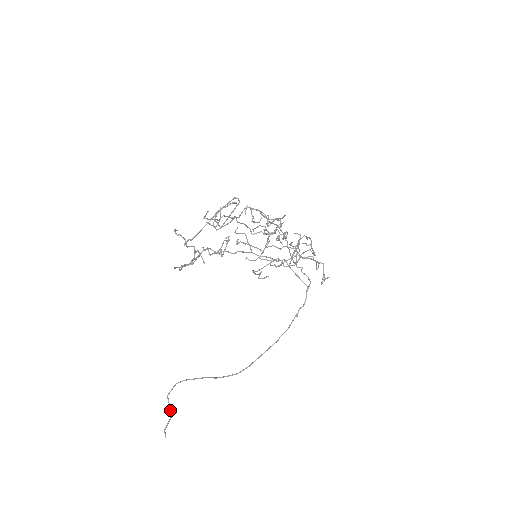
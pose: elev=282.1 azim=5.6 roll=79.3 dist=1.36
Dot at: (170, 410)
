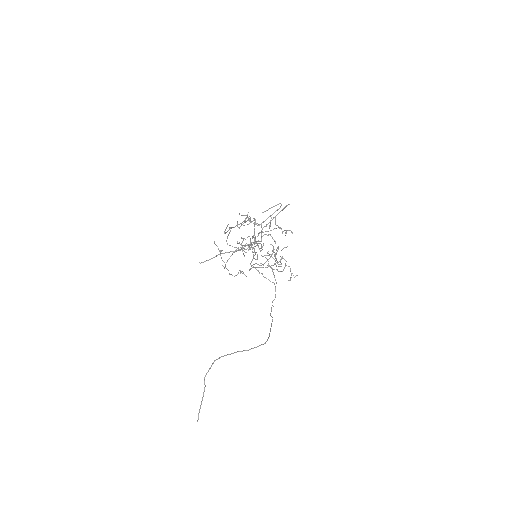
Dot at: (204, 391)
